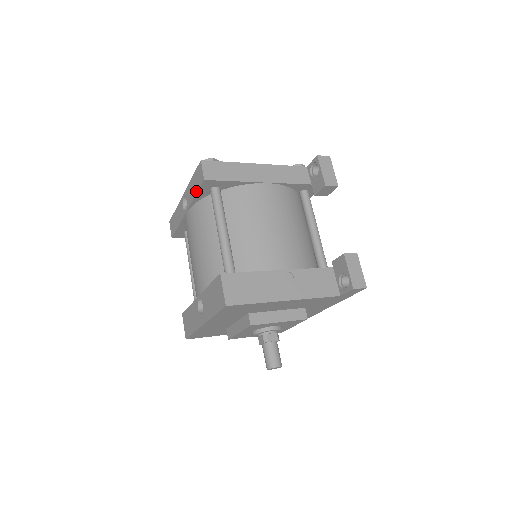
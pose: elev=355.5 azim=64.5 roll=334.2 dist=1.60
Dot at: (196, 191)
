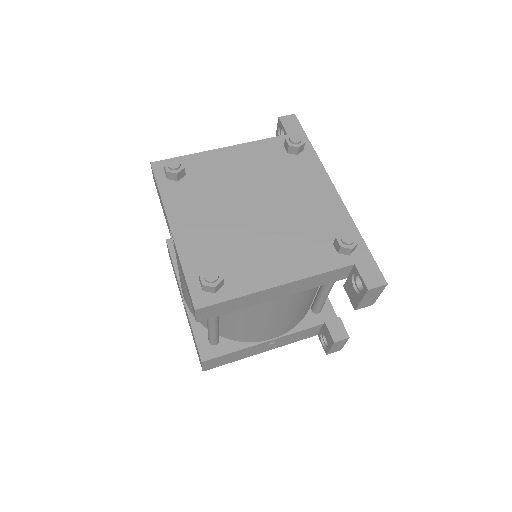
Dot at: occluded
